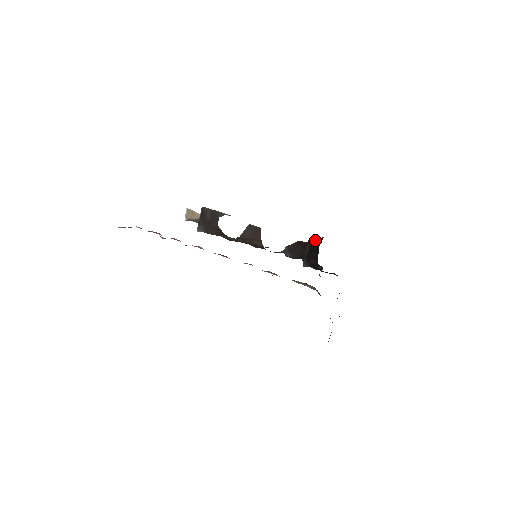
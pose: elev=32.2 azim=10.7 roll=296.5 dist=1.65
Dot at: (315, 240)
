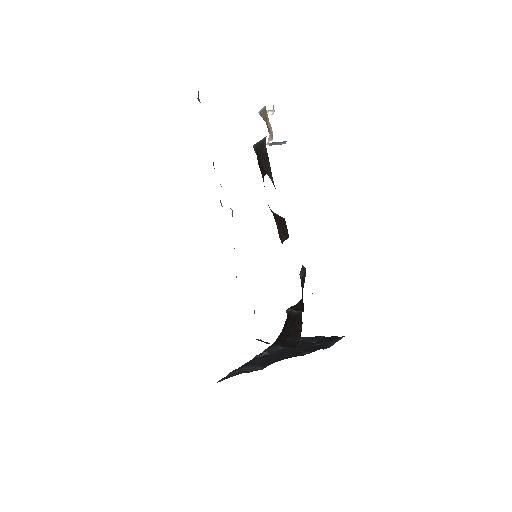
Dot at: (302, 323)
